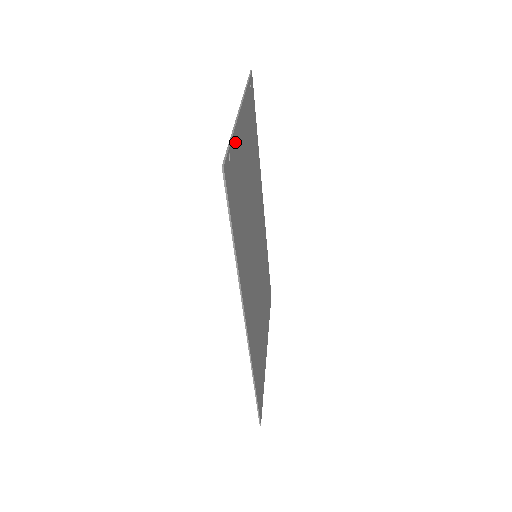
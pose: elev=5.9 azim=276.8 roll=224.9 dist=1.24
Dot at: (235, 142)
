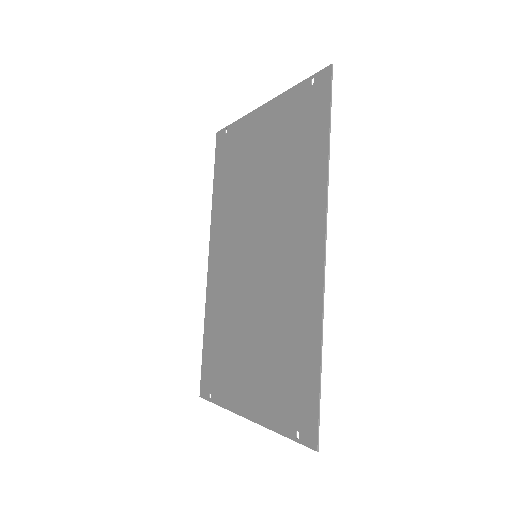
Dot at: (291, 98)
